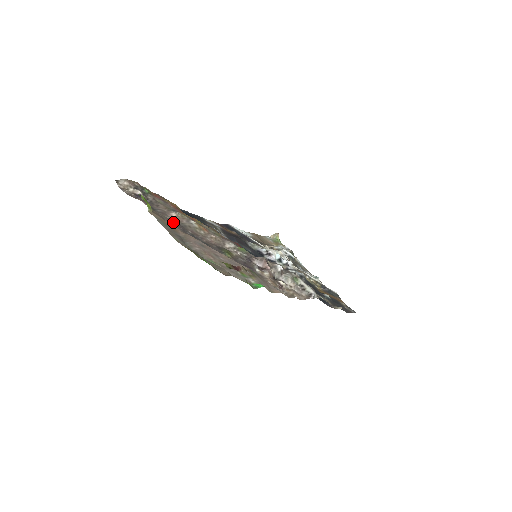
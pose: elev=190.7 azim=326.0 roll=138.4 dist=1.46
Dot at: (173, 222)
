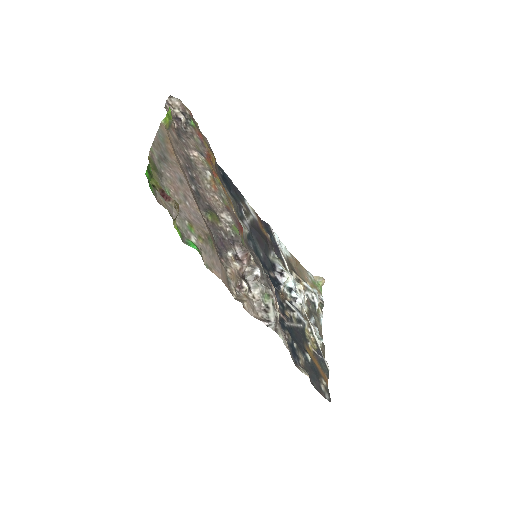
Dot at: (186, 156)
